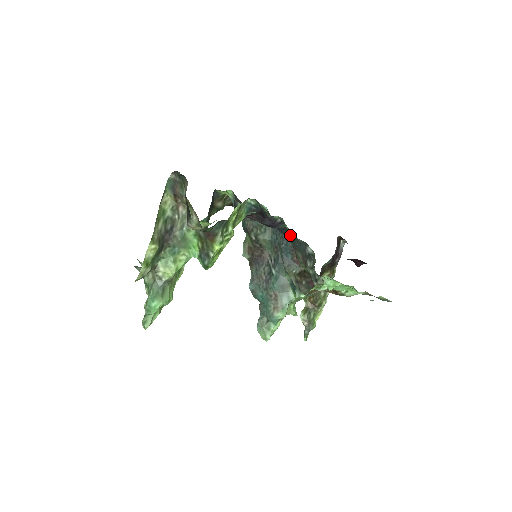
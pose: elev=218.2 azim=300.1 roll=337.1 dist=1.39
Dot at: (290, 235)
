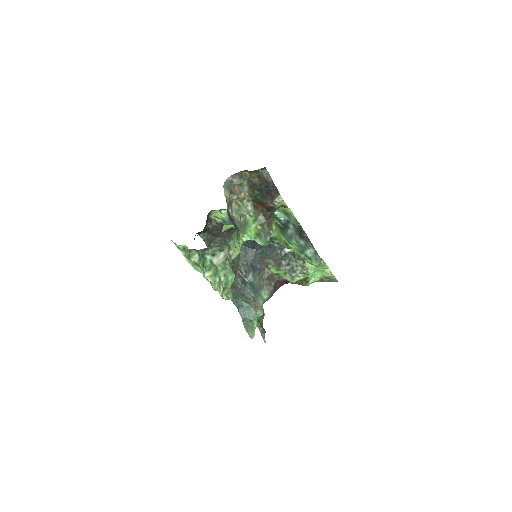
Dot at: (262, 247)
